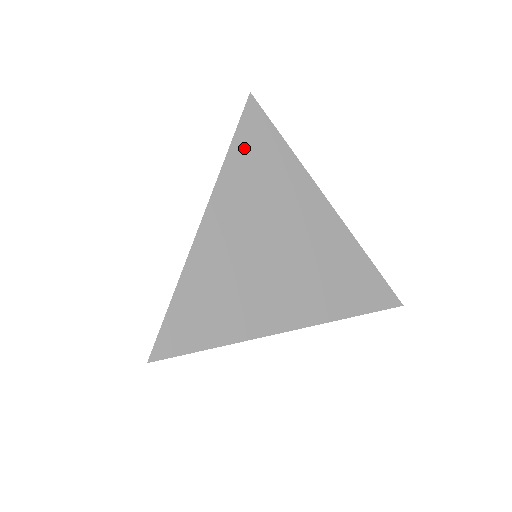
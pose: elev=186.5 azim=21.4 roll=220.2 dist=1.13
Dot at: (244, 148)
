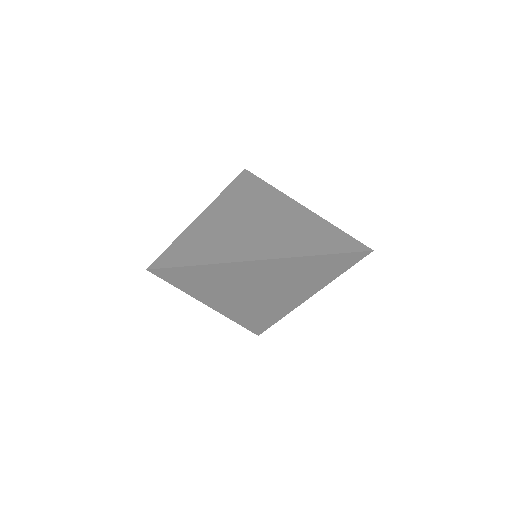
Dot at: (237, 186)
